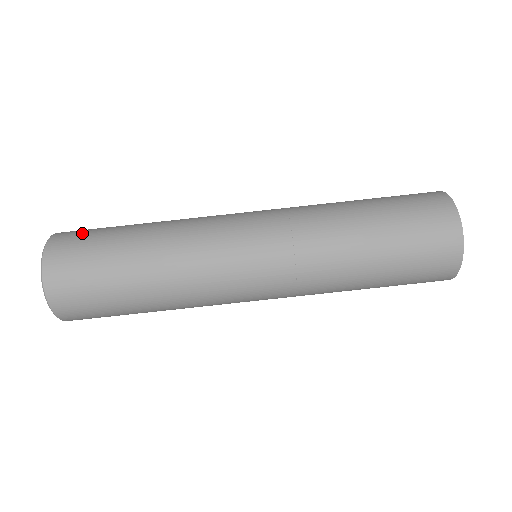
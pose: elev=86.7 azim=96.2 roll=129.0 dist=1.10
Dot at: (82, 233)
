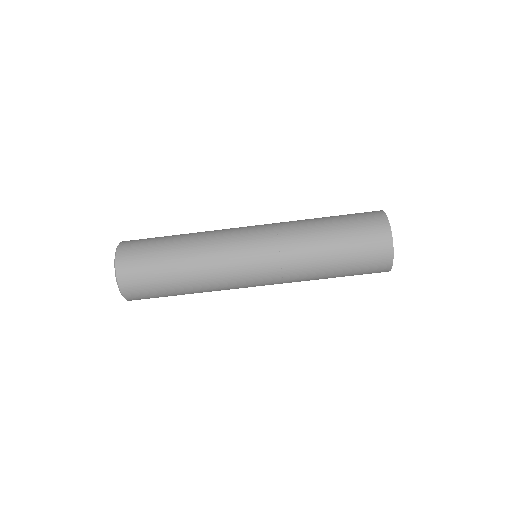
Dot at: (138, 245)
